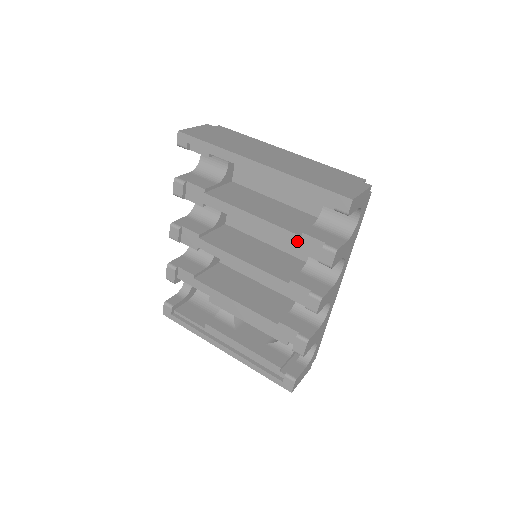
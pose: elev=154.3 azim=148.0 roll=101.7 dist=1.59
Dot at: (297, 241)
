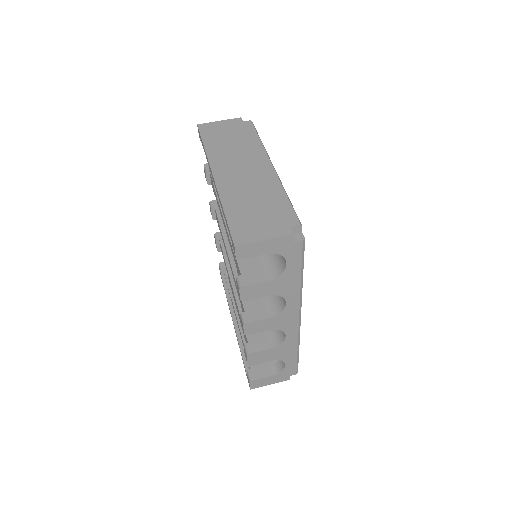
Dot at: (235, 261)
